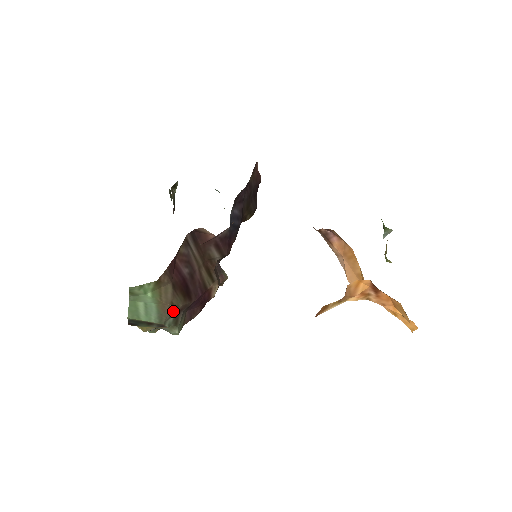
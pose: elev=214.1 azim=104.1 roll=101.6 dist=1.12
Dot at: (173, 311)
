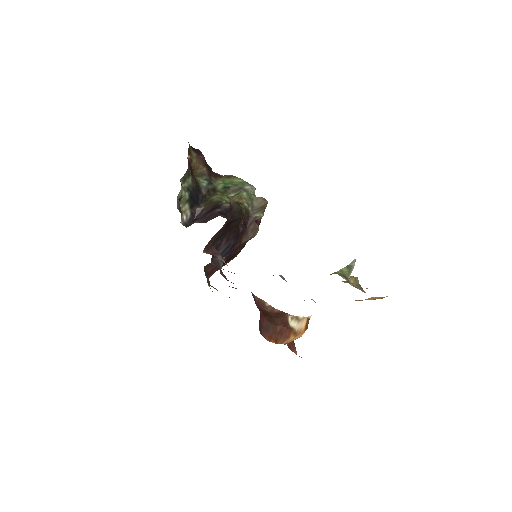
Dot at: occluded
